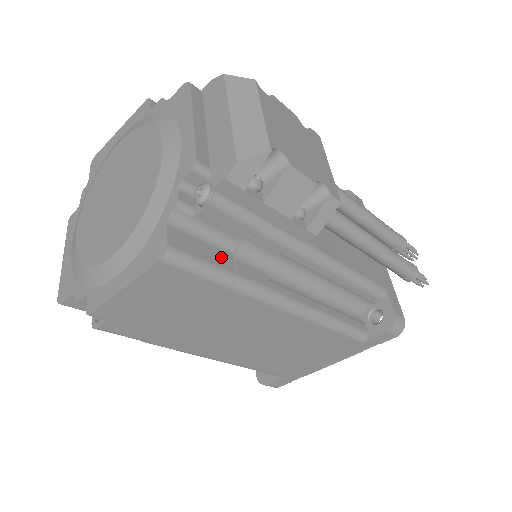
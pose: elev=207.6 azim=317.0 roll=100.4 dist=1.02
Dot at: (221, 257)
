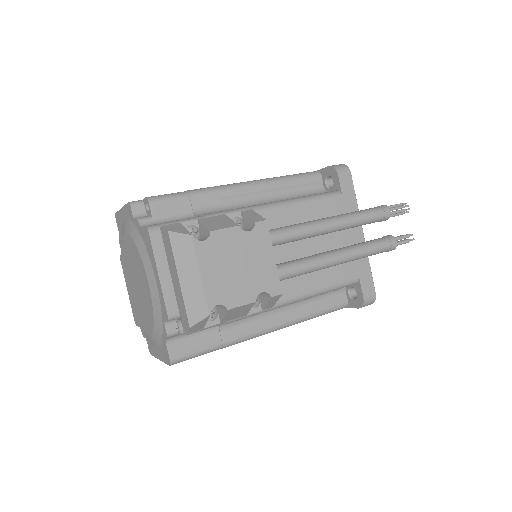
Dot at: (209, 338)
